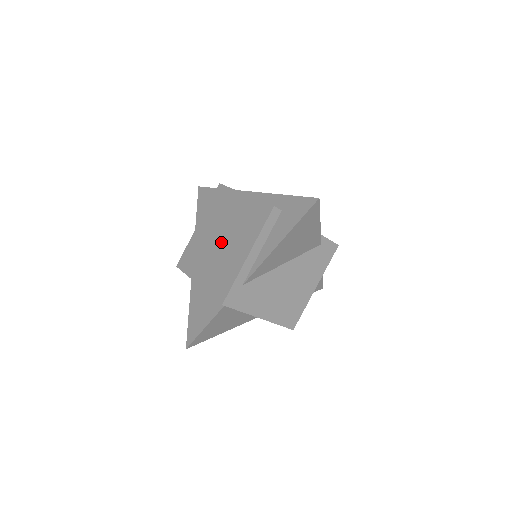
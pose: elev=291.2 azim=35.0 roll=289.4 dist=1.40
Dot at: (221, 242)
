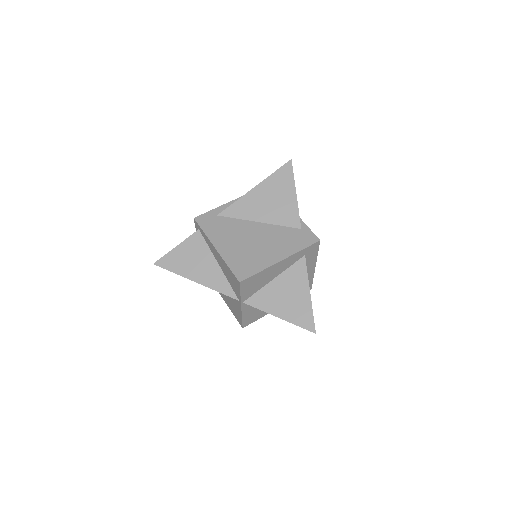
Dot at: occluded
